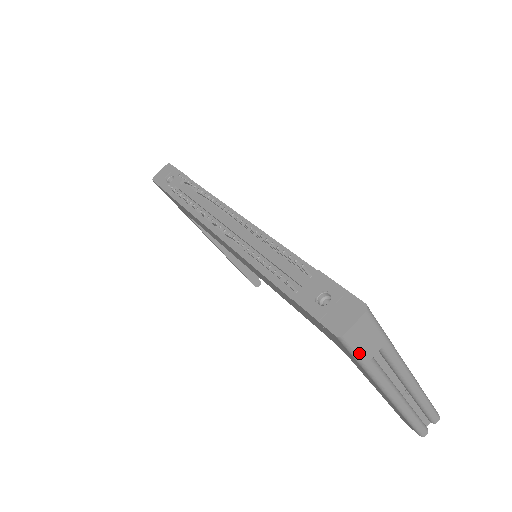
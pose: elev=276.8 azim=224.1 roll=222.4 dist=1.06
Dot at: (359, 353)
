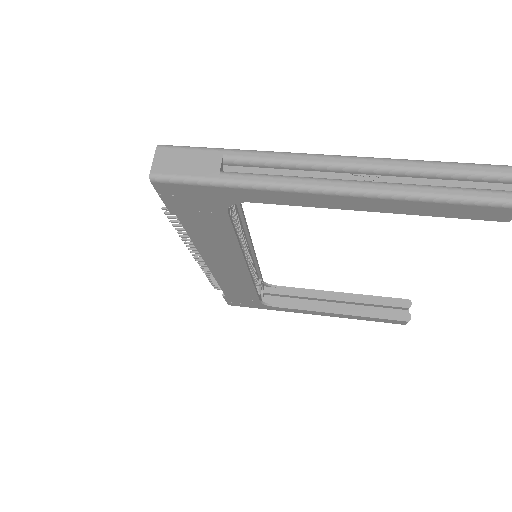
Dot at: (193, 176)
